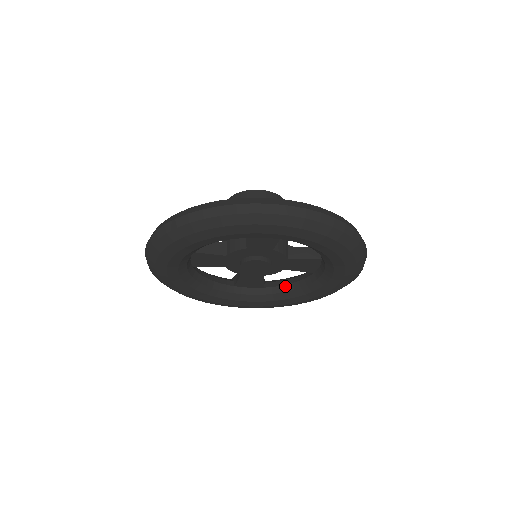
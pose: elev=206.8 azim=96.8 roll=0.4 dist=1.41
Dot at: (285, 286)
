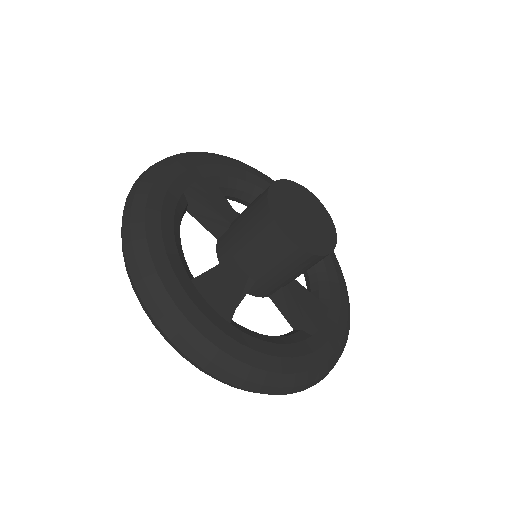
Dot at: (230, 197)
